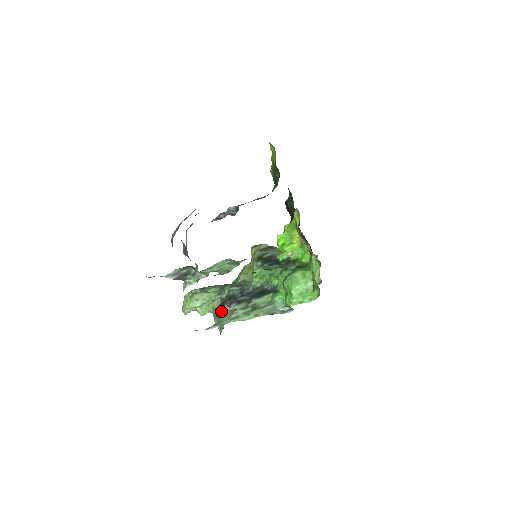
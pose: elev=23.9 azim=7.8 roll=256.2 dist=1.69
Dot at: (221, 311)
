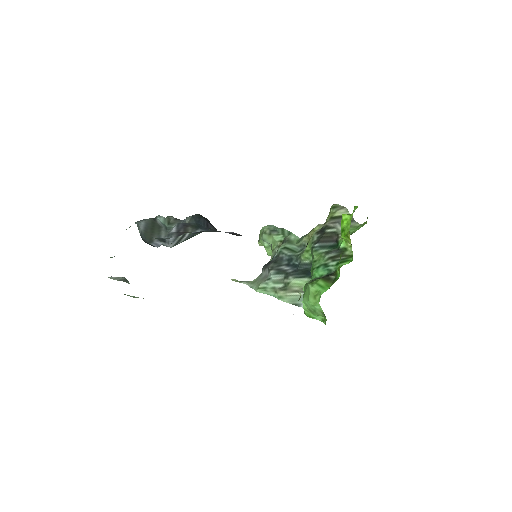
Dot at: (264, 270)
